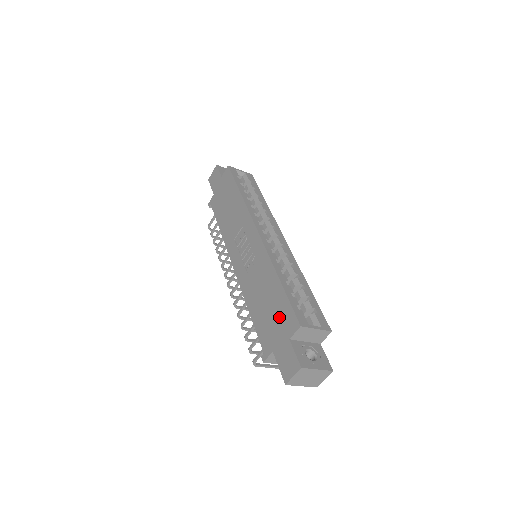
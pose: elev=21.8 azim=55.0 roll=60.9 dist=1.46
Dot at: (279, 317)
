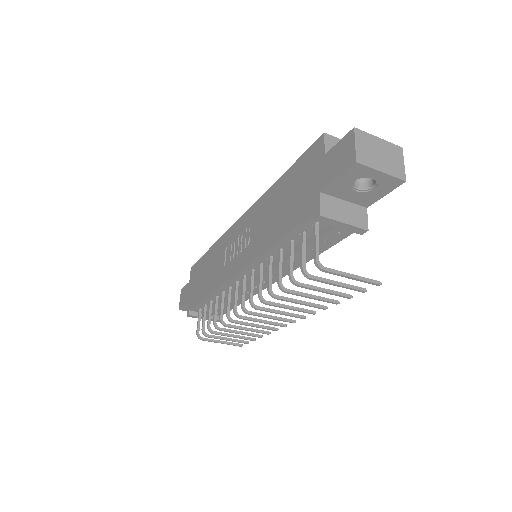
Dot at: (302, 176)
